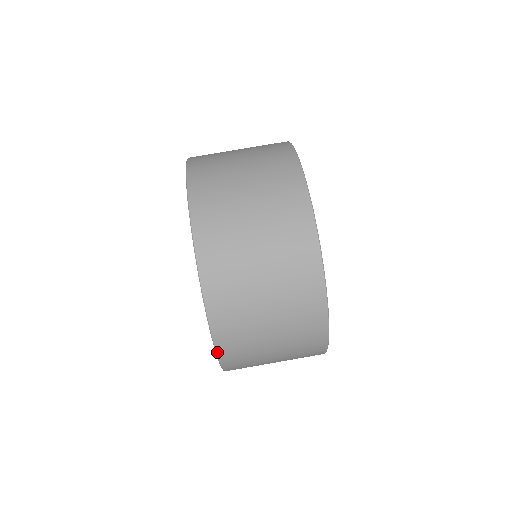
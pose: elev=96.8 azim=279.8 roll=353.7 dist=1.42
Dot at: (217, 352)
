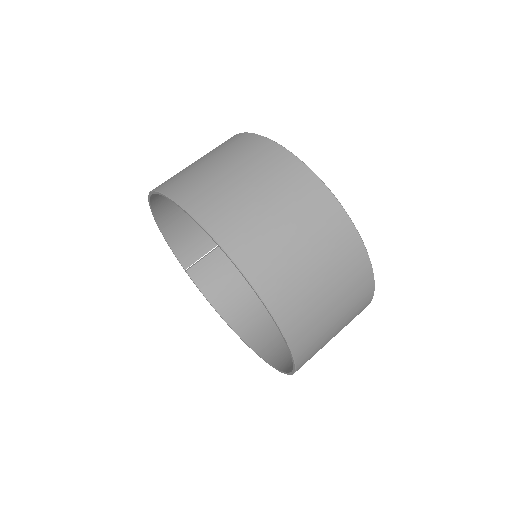
Dot at: (202, 224)
